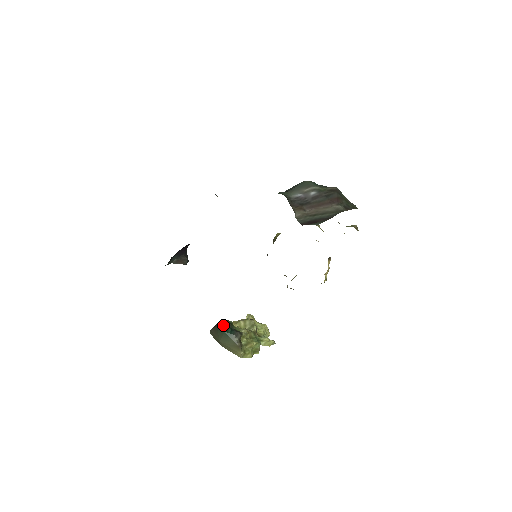
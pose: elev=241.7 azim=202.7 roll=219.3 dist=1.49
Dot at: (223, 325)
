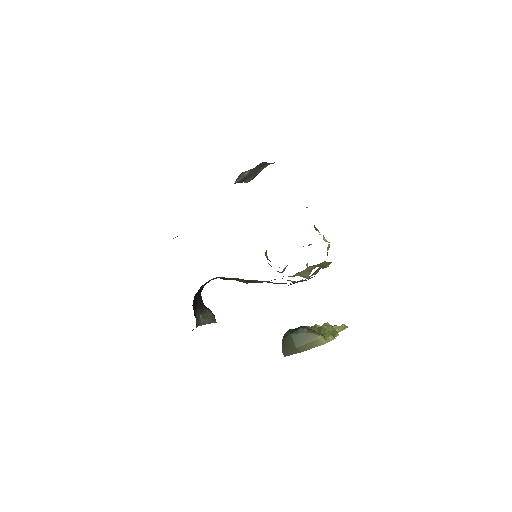
Dot at: (286, 333)
